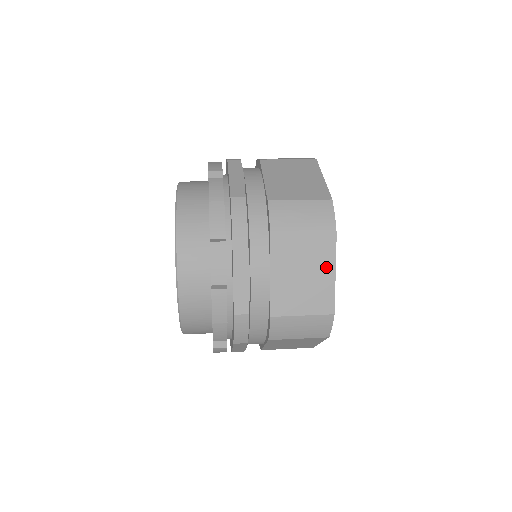
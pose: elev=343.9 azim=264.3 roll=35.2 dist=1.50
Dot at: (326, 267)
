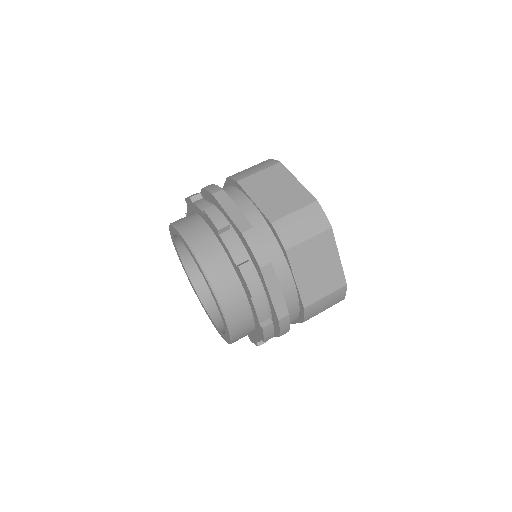
Dot at: occluded
